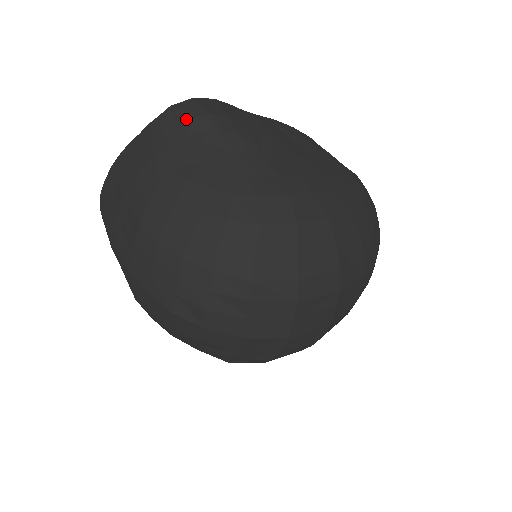
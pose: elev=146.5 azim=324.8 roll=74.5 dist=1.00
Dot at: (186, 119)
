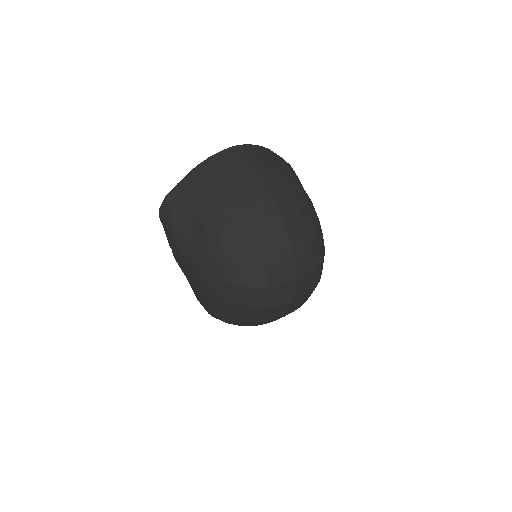
Dot at: occluded
